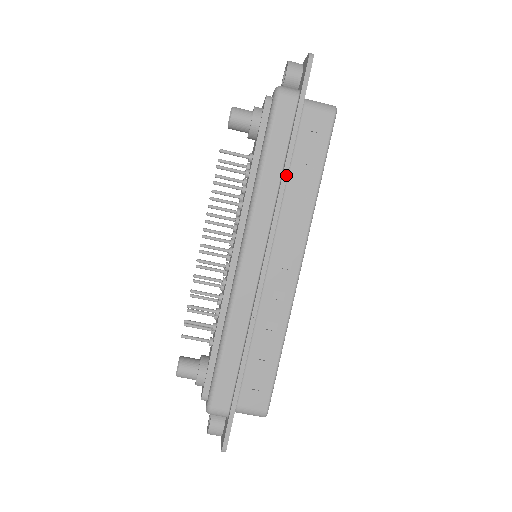
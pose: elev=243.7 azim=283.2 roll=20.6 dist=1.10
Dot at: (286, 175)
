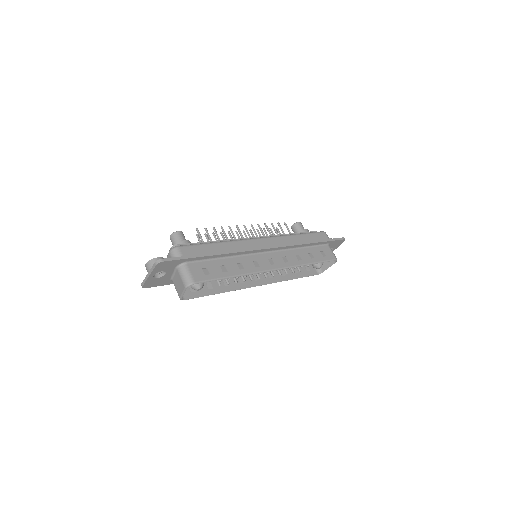
Dot at: (305, 243)
